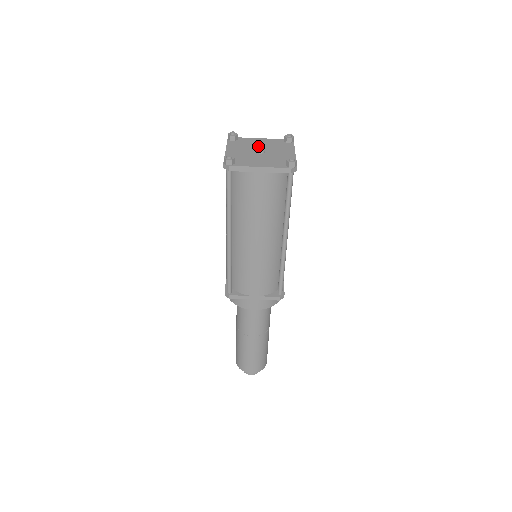
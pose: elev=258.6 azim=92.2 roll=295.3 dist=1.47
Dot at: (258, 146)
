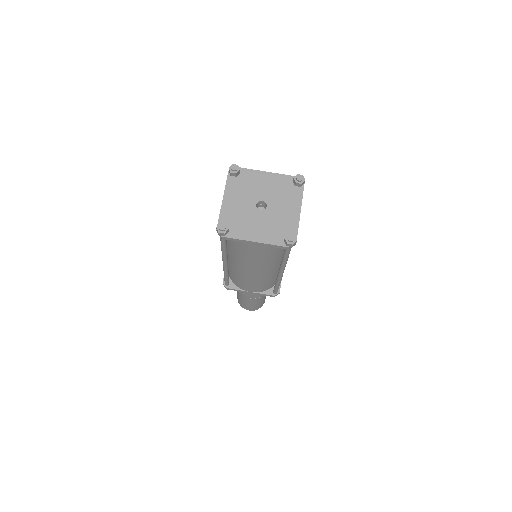
Dot at: (261, 192)
